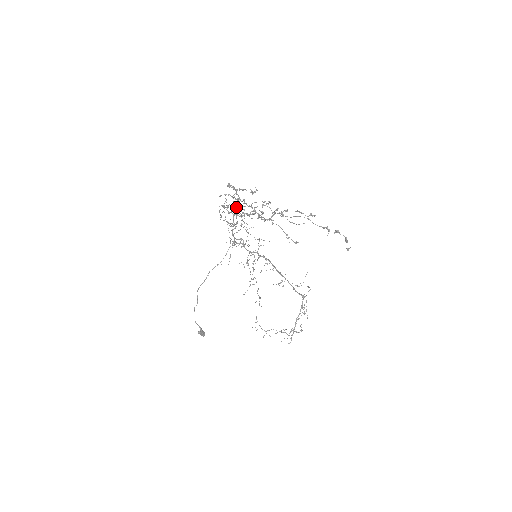
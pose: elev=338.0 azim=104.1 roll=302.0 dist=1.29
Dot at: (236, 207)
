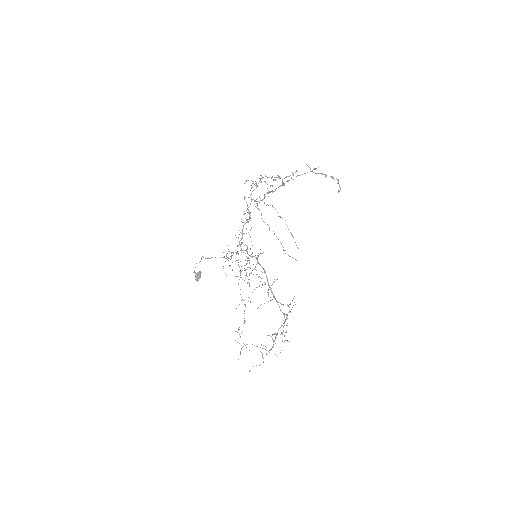
Dot at: occluded
